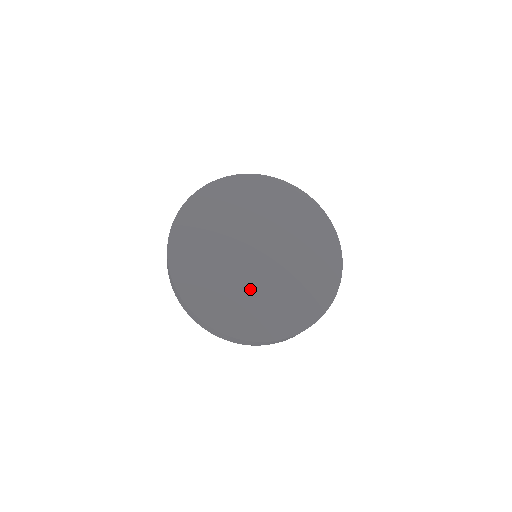
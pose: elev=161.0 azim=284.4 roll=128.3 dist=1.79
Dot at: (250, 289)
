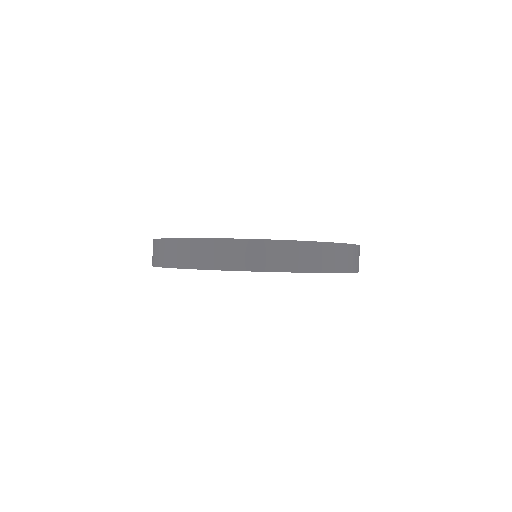
Dot at: occluded
